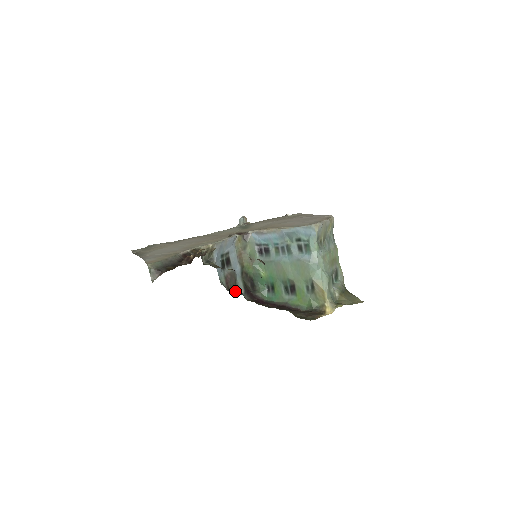
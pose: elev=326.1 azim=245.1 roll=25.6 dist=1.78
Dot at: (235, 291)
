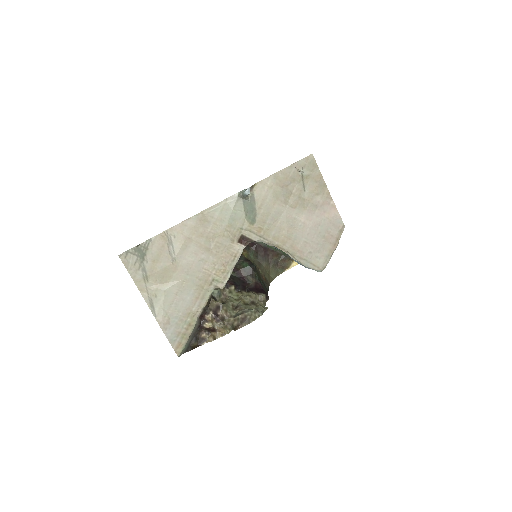
Dot at: occluded
